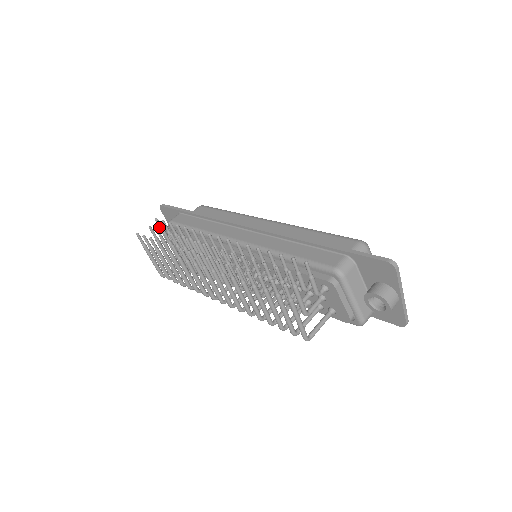
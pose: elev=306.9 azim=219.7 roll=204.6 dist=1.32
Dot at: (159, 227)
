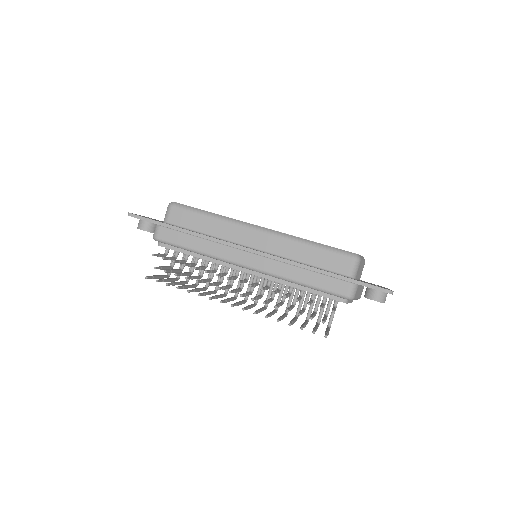
Dot at: occluded
